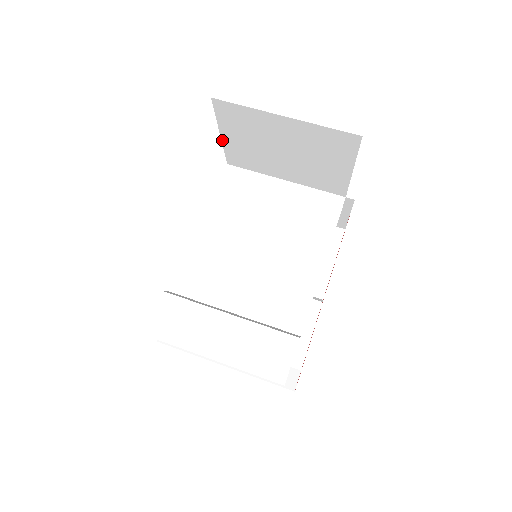
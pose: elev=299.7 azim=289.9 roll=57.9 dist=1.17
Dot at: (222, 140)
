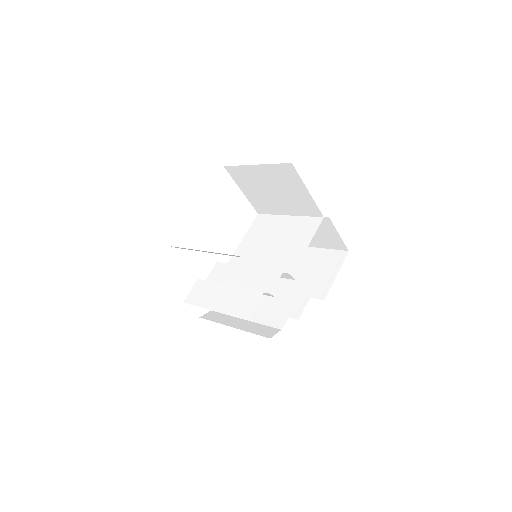
Dot at: (245, 195)
